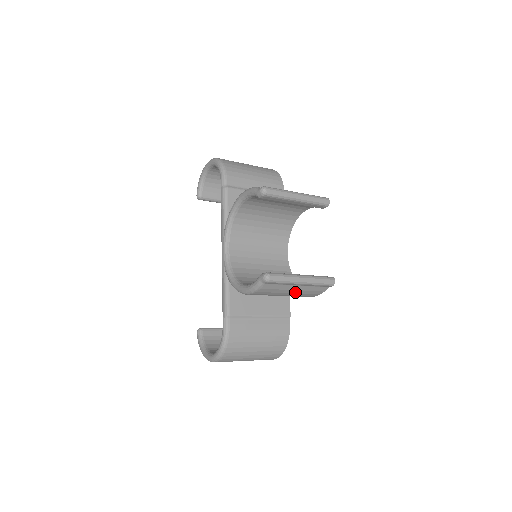
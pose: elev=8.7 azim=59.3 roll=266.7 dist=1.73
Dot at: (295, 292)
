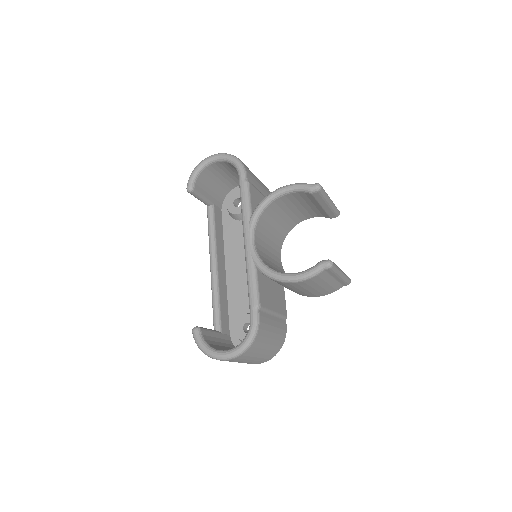
Dot at: (324, 286)
